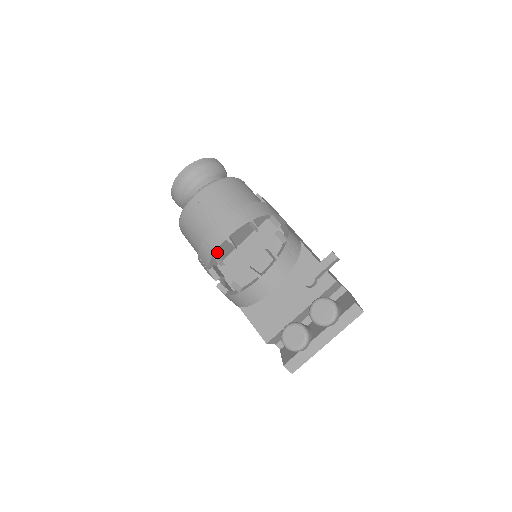
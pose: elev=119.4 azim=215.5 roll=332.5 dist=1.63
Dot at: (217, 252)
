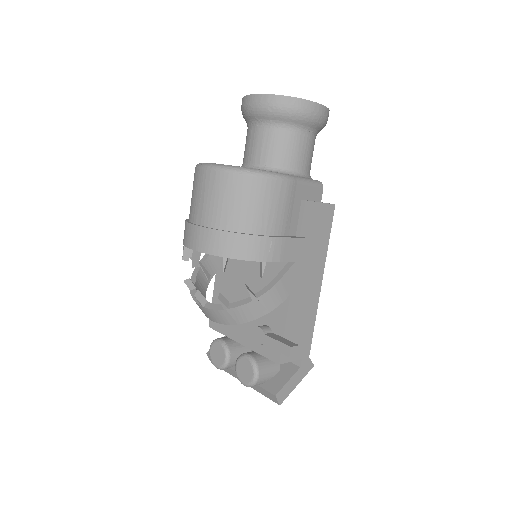
Dot at: occluded
